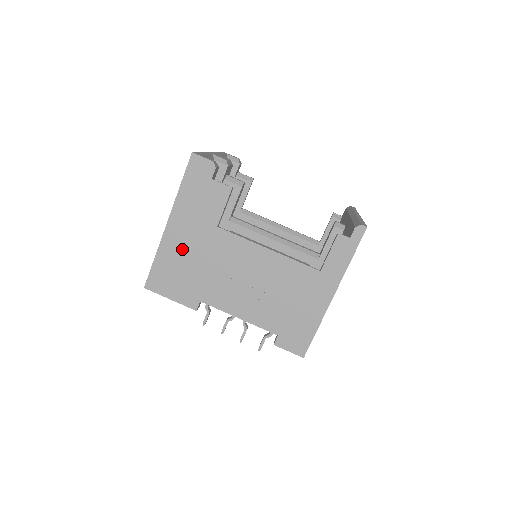
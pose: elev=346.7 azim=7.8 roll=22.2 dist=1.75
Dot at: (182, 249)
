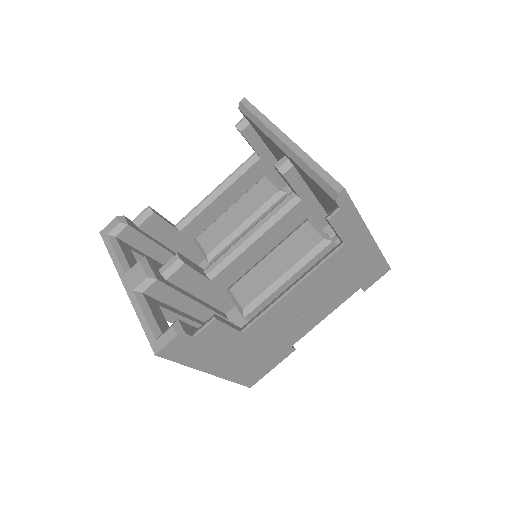
Dot at: (241, 362)
